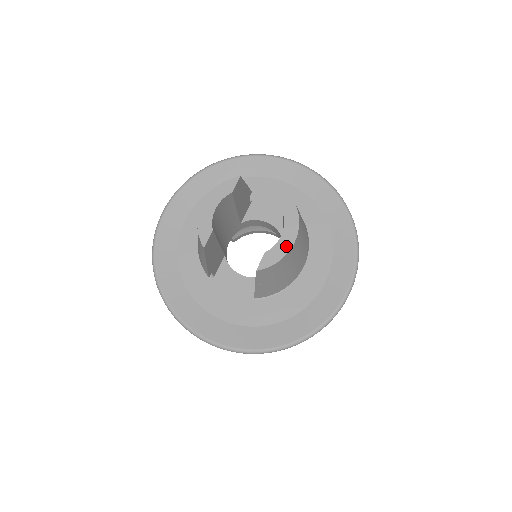
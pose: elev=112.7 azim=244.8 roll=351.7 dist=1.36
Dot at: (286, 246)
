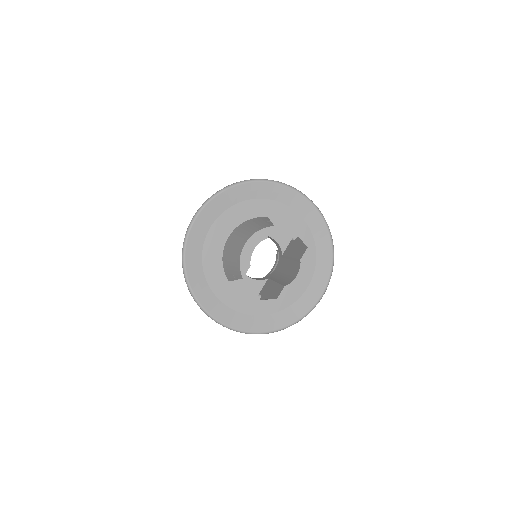
Dot at: (299, 283)
